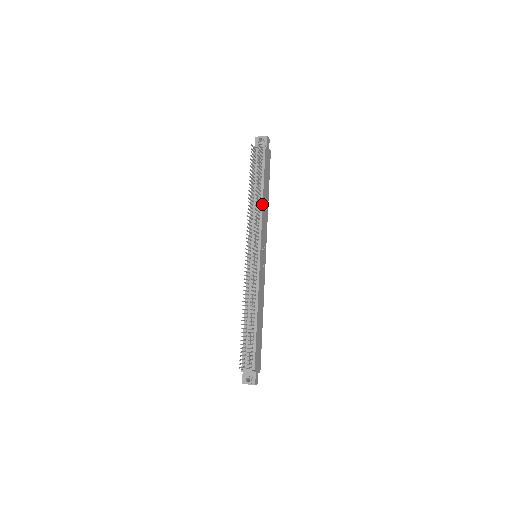
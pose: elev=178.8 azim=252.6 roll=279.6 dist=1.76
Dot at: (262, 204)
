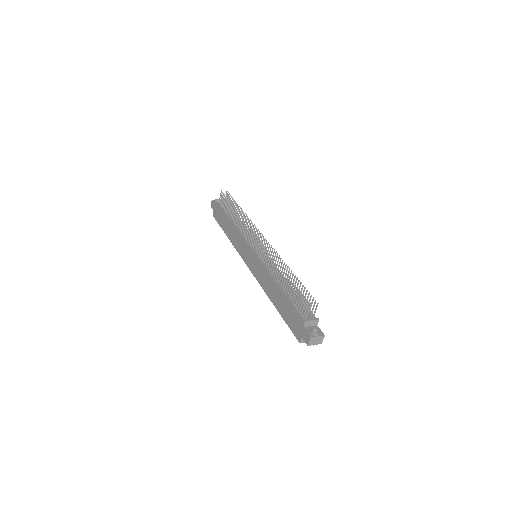
Dot at: occluded
